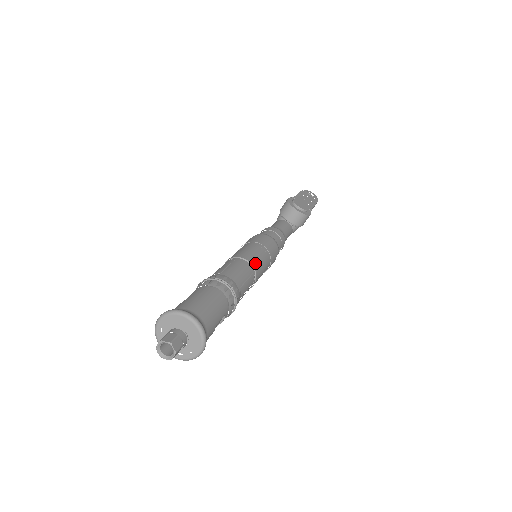
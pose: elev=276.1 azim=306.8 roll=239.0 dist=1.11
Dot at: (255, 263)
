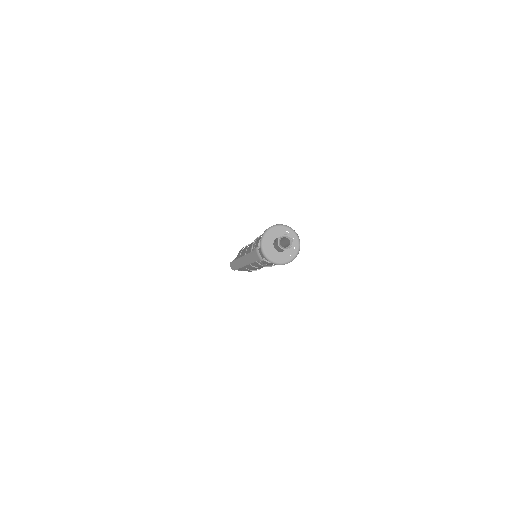
Dot at: occluded
